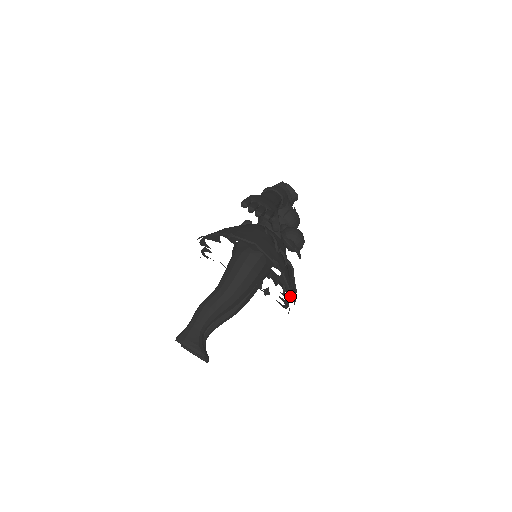
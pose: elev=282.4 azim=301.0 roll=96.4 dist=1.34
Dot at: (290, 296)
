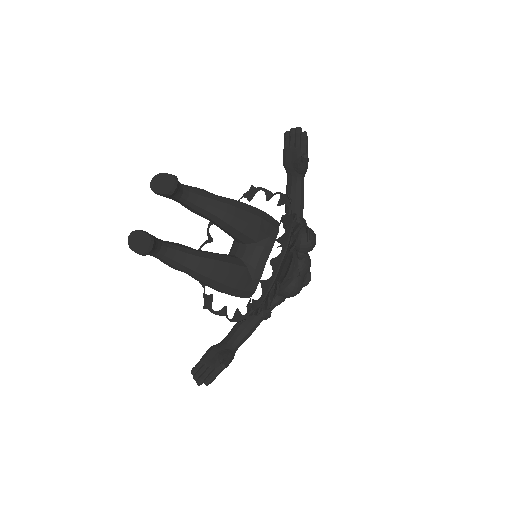
Dot at: (290, 232)
